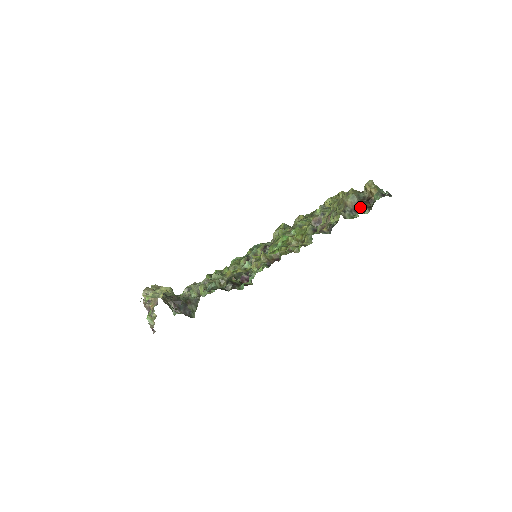
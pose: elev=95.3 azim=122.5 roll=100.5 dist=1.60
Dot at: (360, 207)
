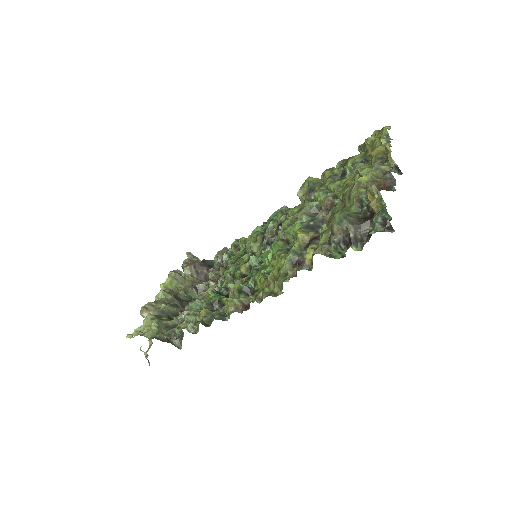
Dot at: (350, 239)
